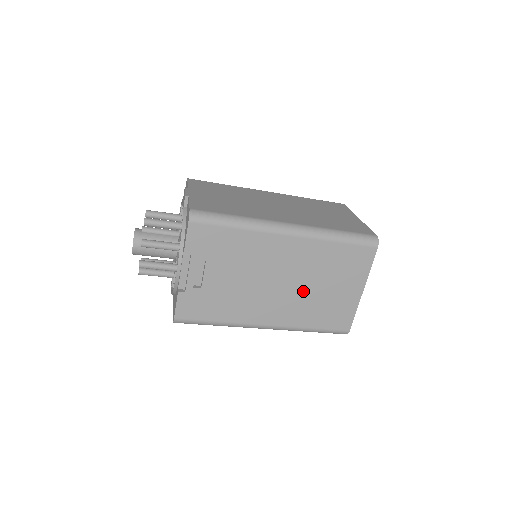
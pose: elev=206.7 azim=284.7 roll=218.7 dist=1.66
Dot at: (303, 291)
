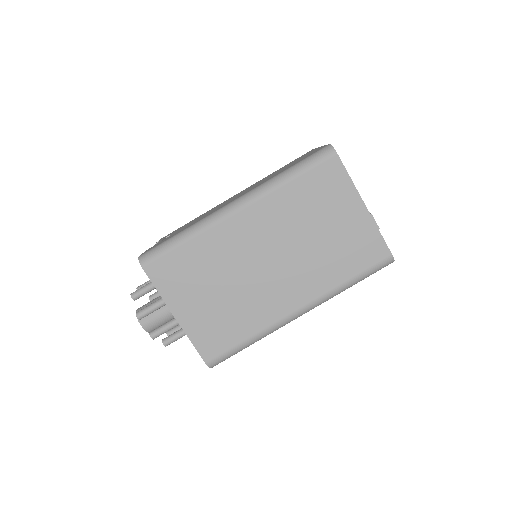
Dot at: occluded
